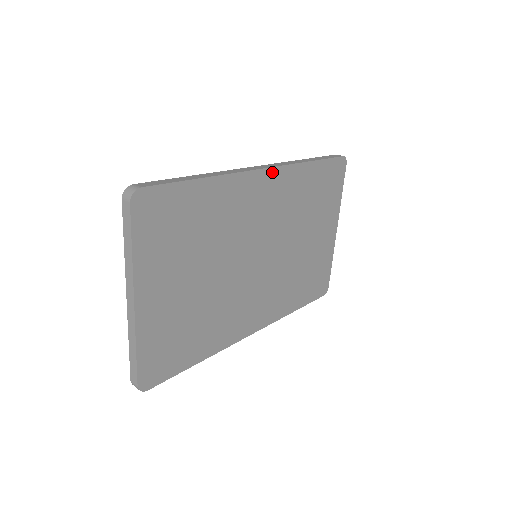
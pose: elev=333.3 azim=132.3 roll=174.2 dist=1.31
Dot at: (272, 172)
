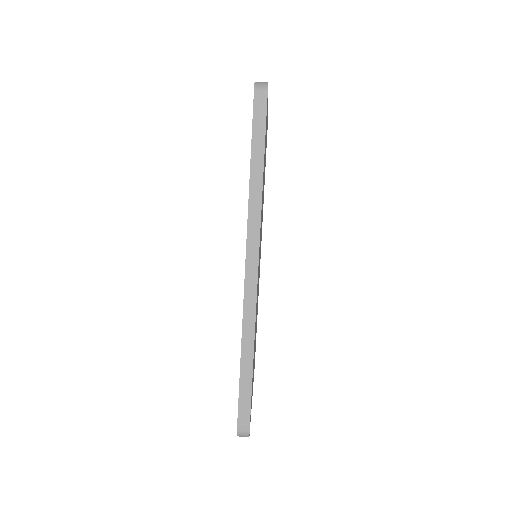
Dot at: (258, 256)
